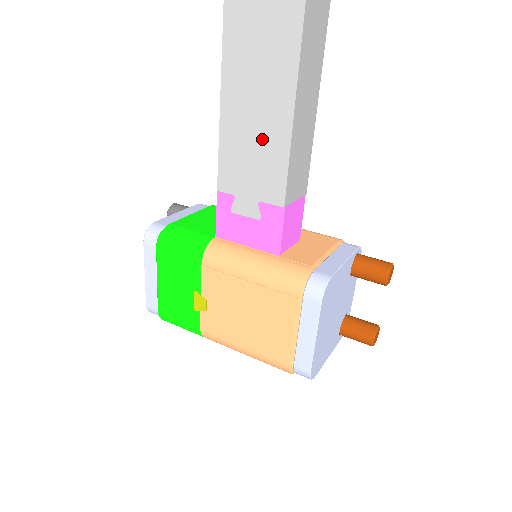
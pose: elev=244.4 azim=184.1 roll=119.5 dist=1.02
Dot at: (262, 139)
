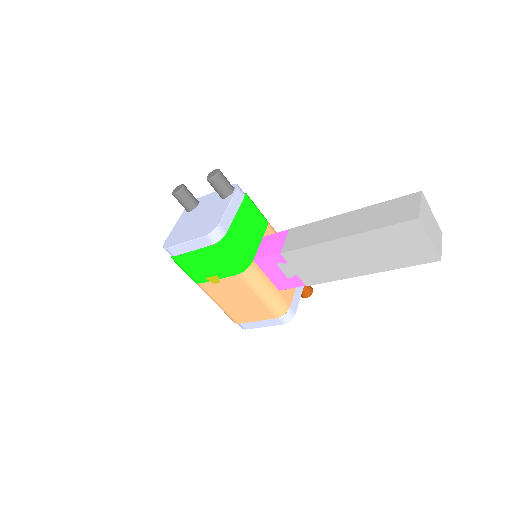
Dot at: (331, 267)
